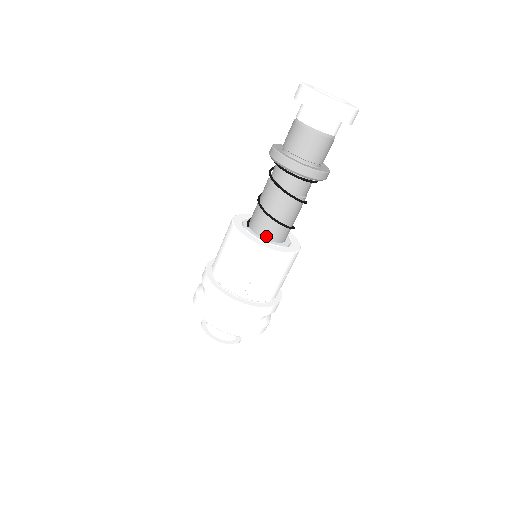
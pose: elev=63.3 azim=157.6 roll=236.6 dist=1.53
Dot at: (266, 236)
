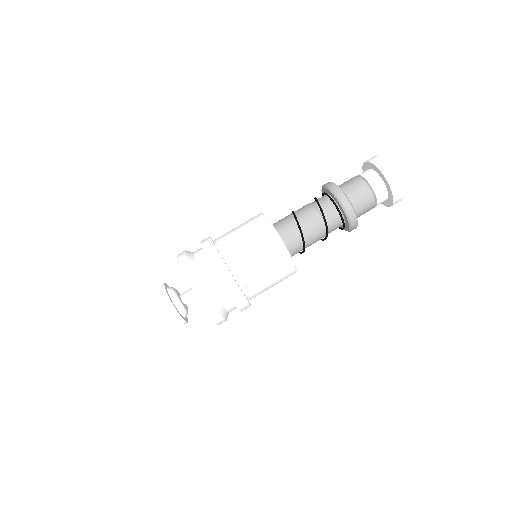
Dot at: (285, 241)
